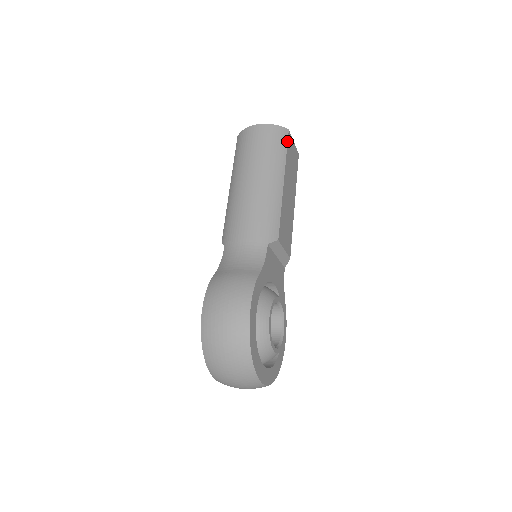
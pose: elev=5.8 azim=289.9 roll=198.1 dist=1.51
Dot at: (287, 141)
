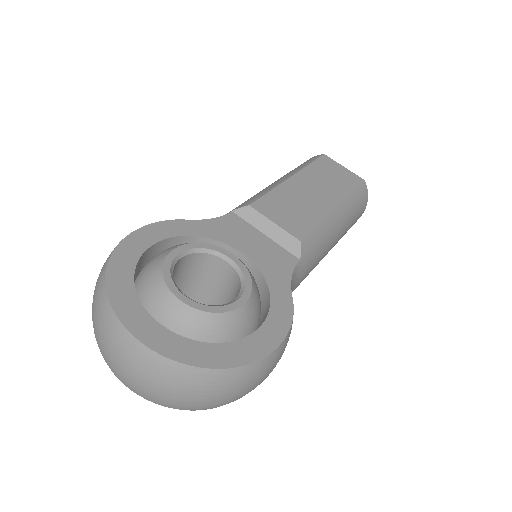
Dot at: (316, 159)
